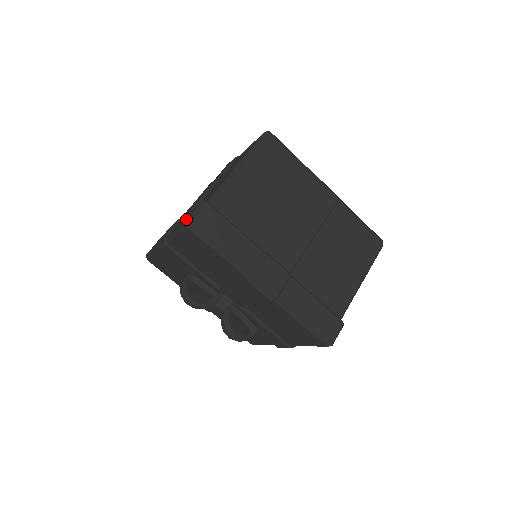
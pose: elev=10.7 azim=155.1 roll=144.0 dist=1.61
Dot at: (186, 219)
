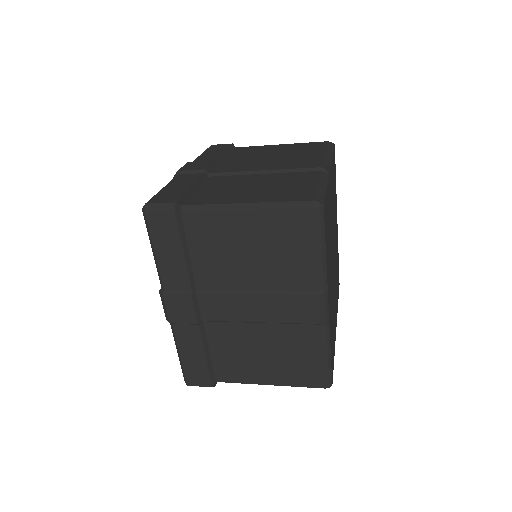
Dot at: (155, 199)
